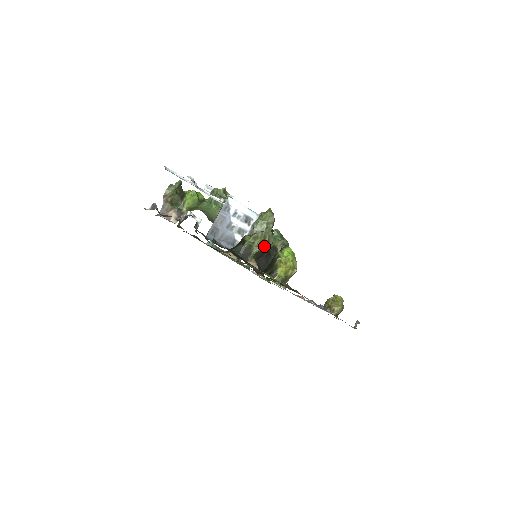
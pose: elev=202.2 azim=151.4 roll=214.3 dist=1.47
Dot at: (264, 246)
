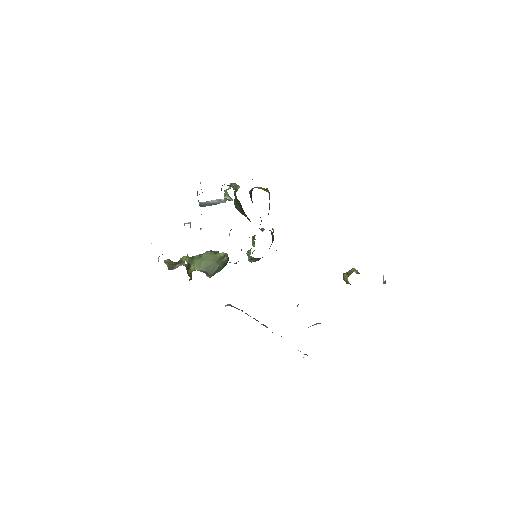
Dot at: (235, 184)
